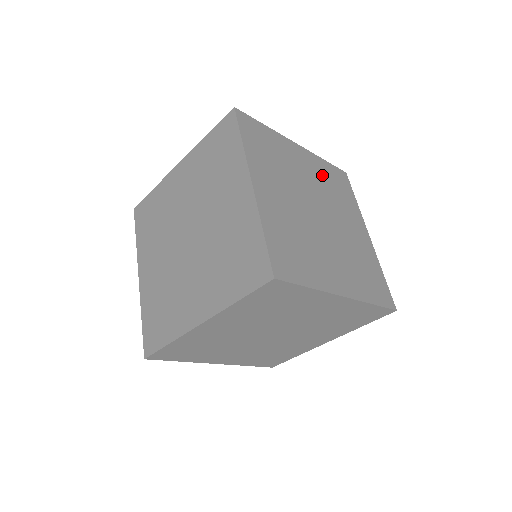
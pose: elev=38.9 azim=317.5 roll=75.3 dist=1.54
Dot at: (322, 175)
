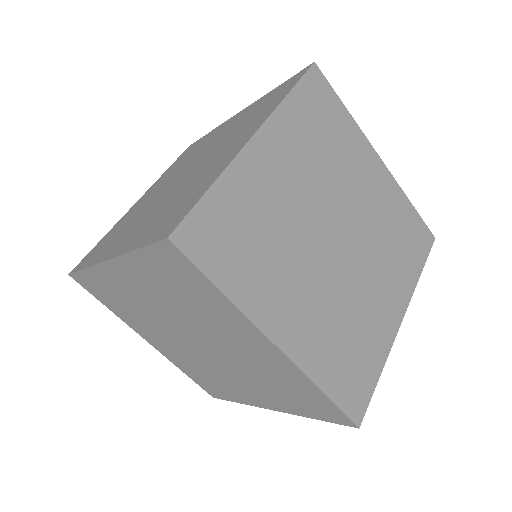
Dot at: (388, 211)
